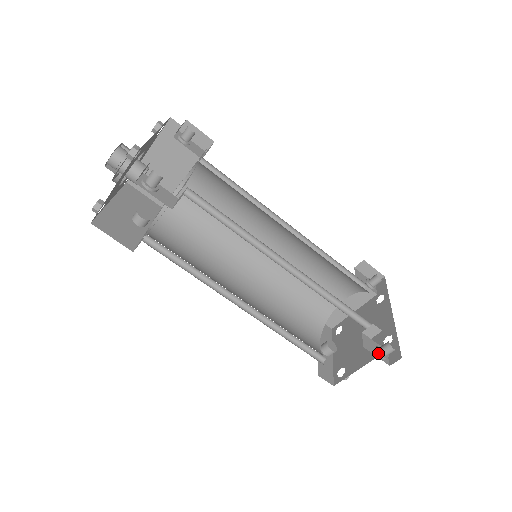
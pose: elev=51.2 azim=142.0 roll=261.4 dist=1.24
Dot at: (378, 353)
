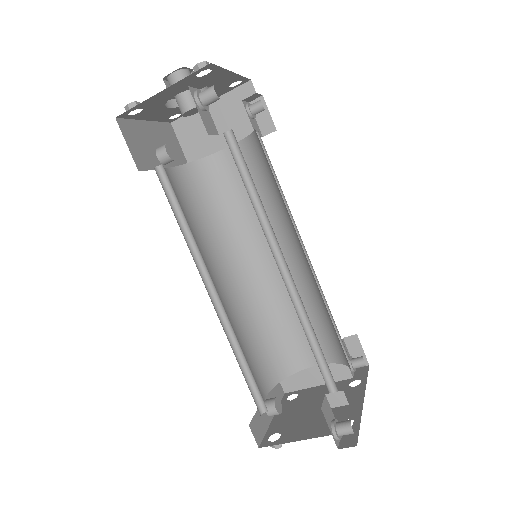
Dot at: (332, 426)
